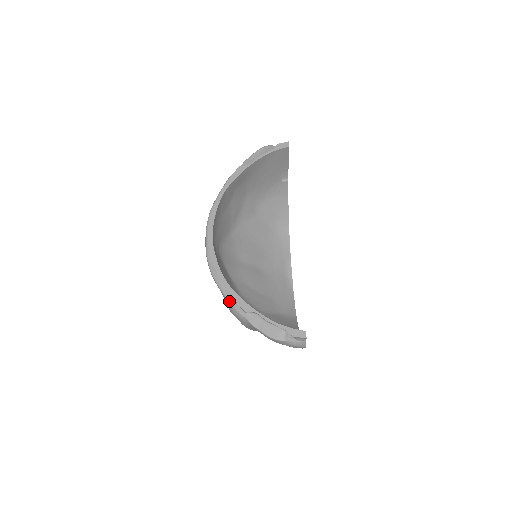
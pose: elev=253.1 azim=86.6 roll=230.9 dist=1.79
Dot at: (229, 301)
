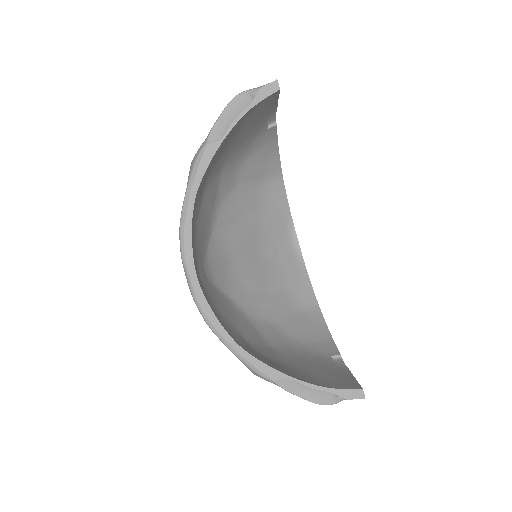
Dot at: (246, 364)
